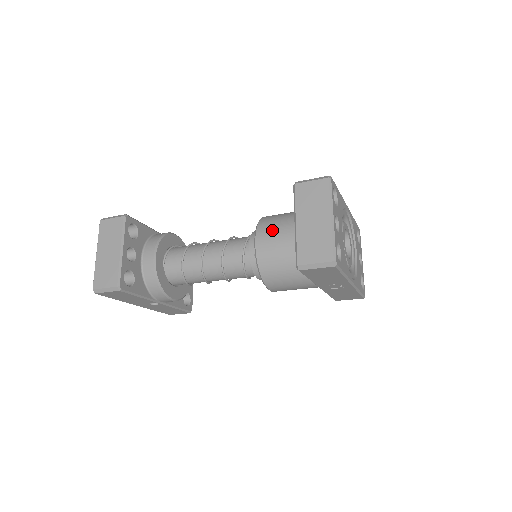
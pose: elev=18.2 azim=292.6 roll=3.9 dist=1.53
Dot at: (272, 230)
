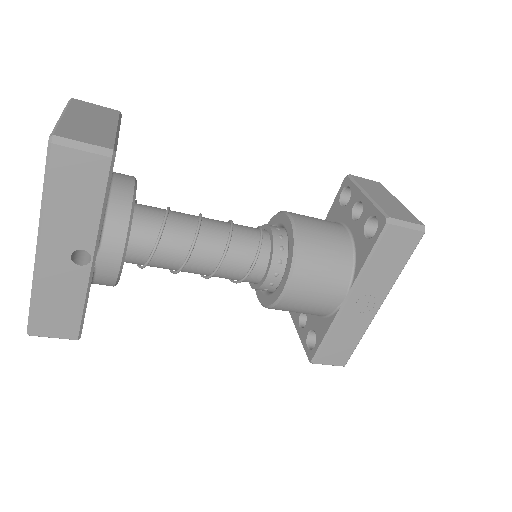
Dot at: (307, 216)
